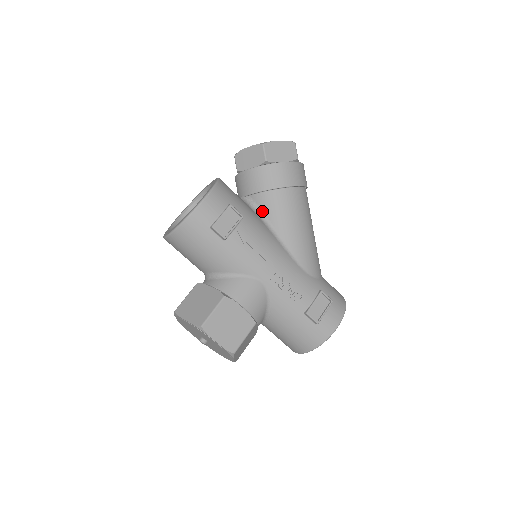
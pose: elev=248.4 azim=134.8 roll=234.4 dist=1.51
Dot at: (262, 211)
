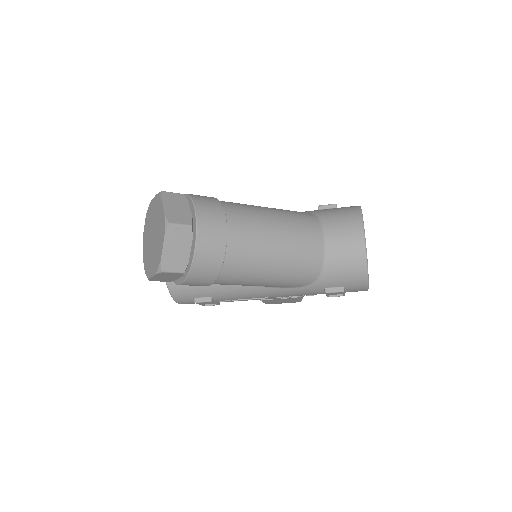
Dot at: occluded
